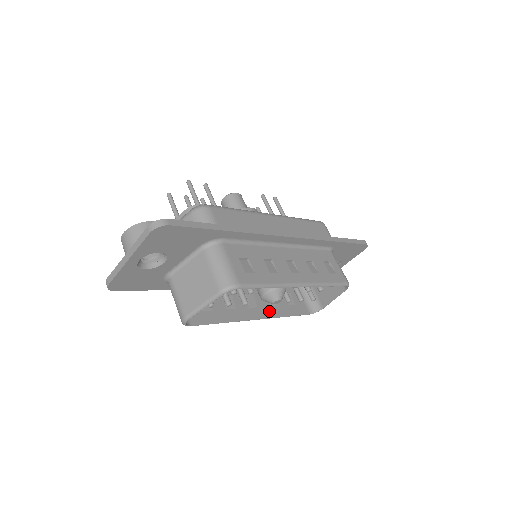
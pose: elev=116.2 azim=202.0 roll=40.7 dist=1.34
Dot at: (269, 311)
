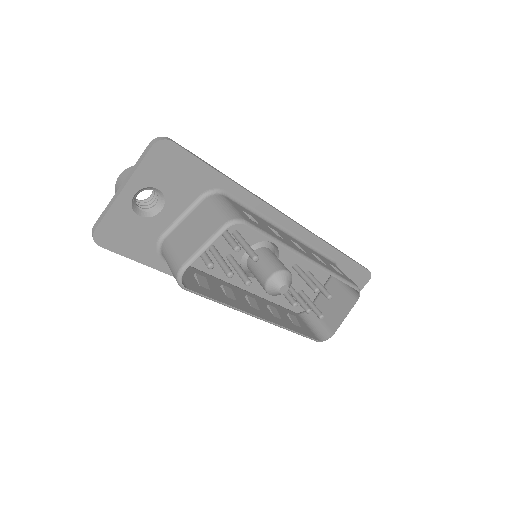
Dot at: (273, 319)
